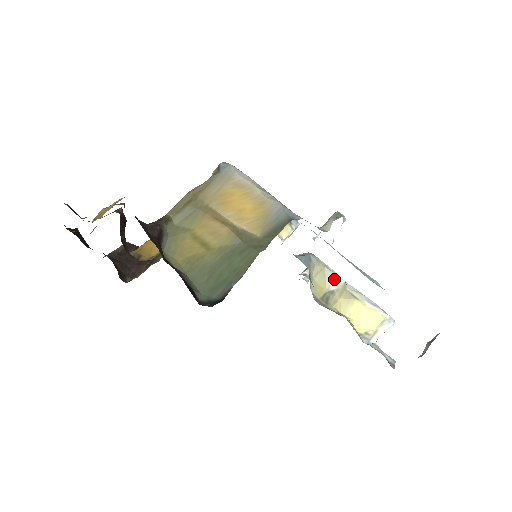
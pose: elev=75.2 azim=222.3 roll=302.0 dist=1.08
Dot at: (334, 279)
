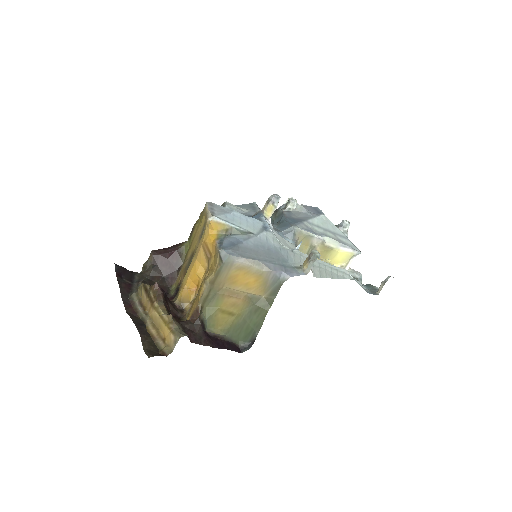
Dot at: (314, 239)
